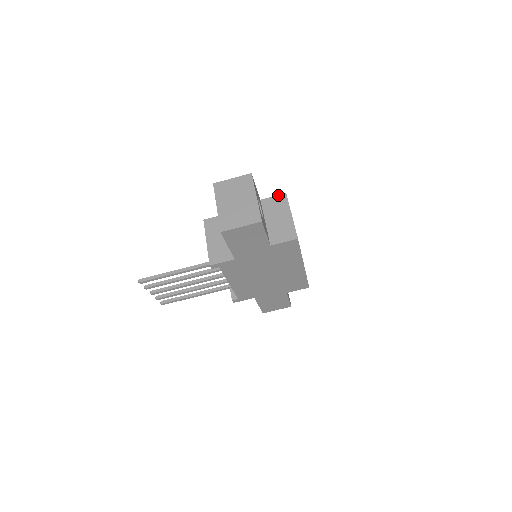
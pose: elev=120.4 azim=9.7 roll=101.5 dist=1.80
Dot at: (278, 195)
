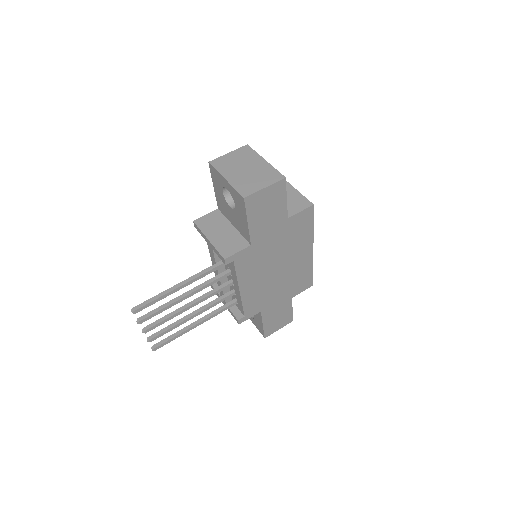
Dot at: occluded
